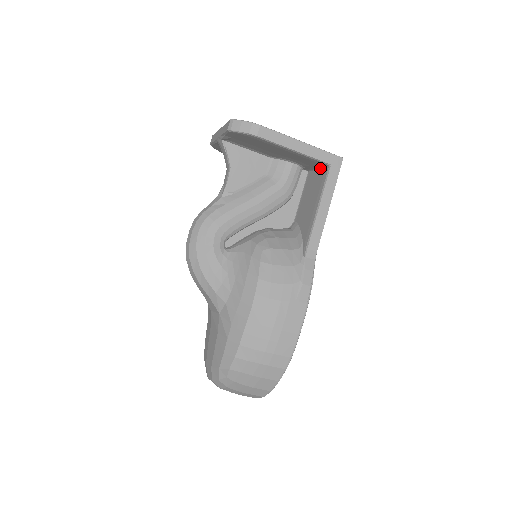
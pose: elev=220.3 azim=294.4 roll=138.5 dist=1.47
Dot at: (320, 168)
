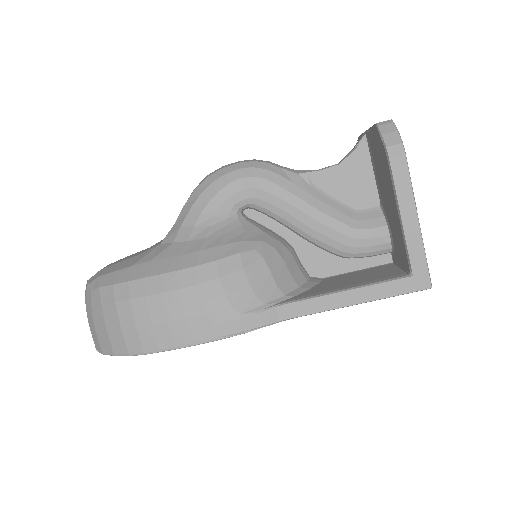
Dot at: (403, 269)
